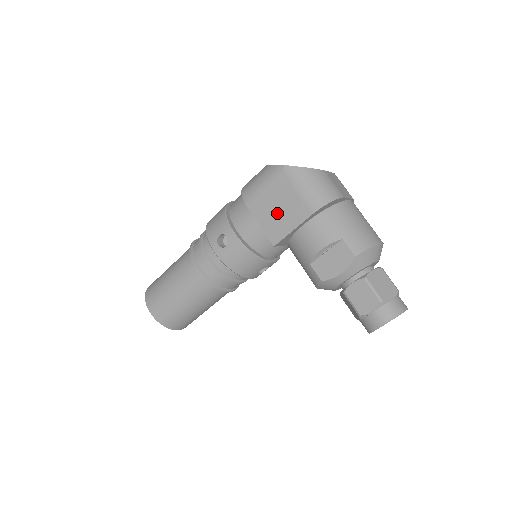
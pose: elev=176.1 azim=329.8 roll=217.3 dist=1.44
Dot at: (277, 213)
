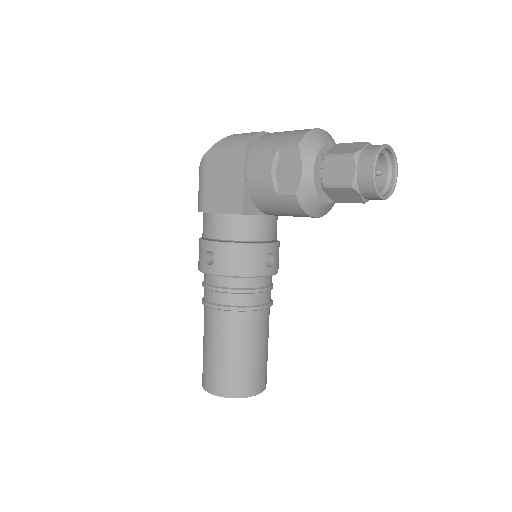
Dot at: (225, 189)
